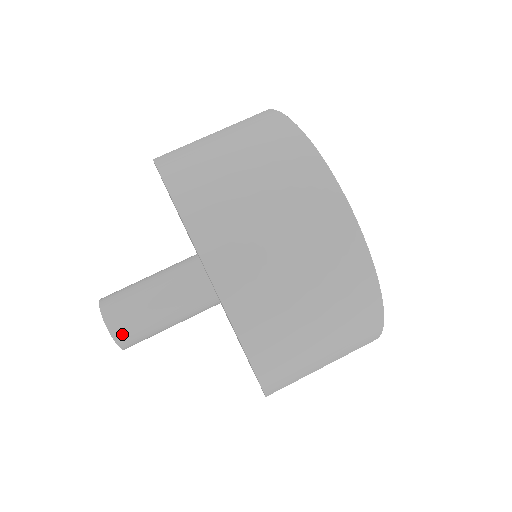
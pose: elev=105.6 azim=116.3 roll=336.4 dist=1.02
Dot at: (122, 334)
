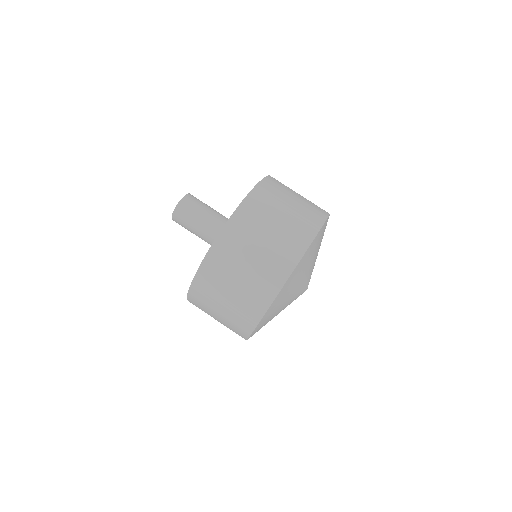
Dot at: (184, 204)
